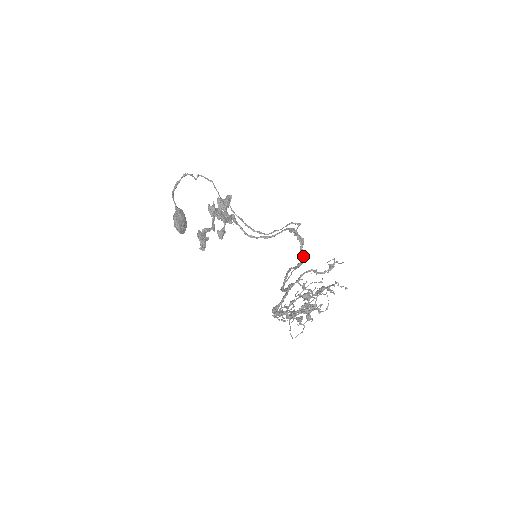
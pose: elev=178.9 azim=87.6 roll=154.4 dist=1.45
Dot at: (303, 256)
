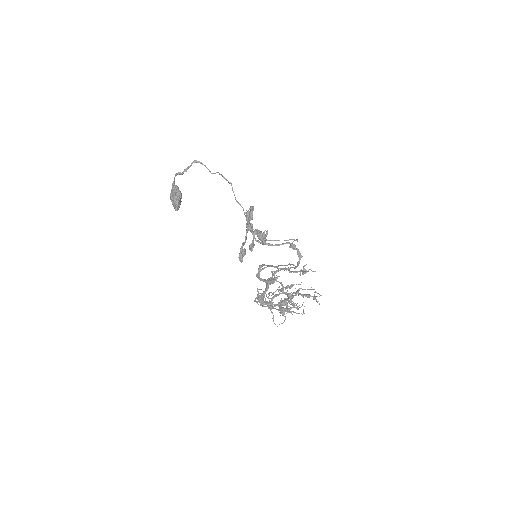
Dot at: (295, 266)
